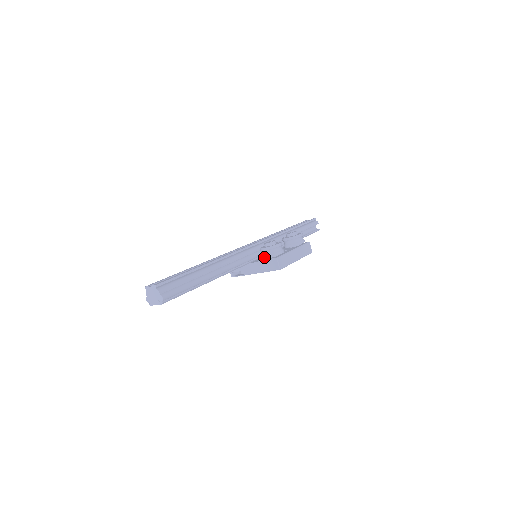
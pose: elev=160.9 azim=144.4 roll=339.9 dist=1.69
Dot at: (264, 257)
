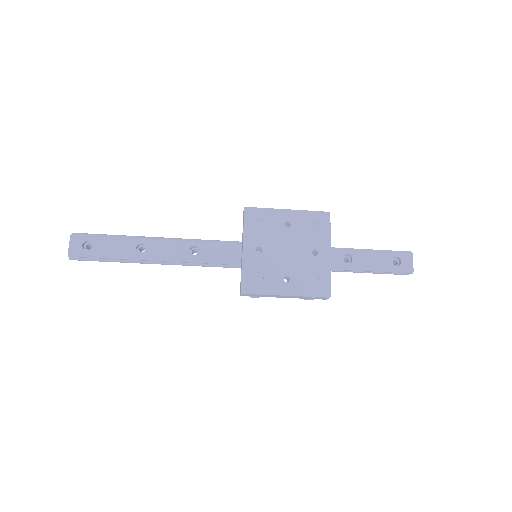
Dot at: occluded
